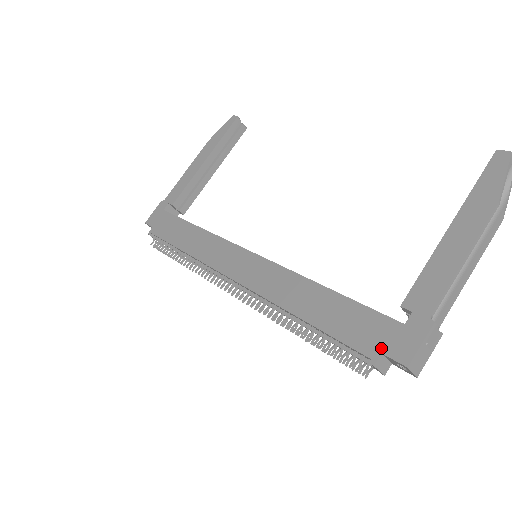
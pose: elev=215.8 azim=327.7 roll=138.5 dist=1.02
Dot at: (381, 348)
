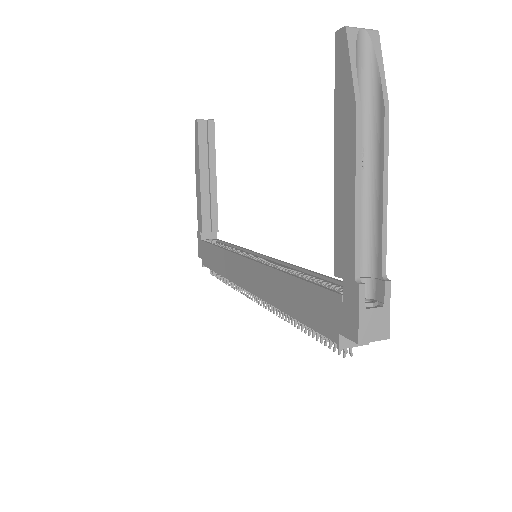
Dot at: (337, 329)
